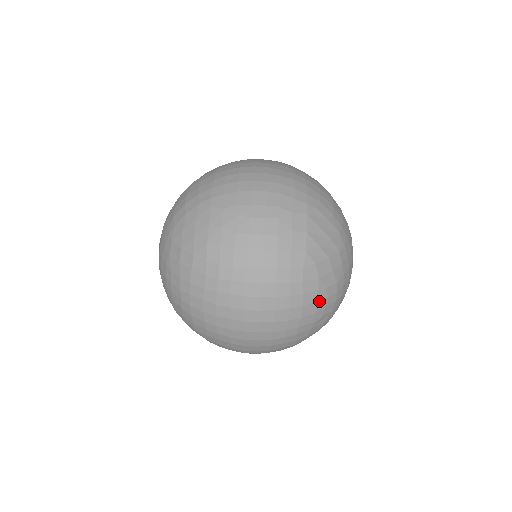
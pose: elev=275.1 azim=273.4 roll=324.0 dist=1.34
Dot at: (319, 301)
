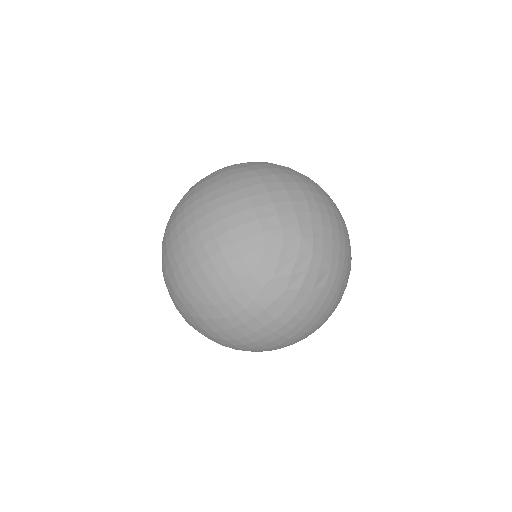
Dot at: (327, 296)
